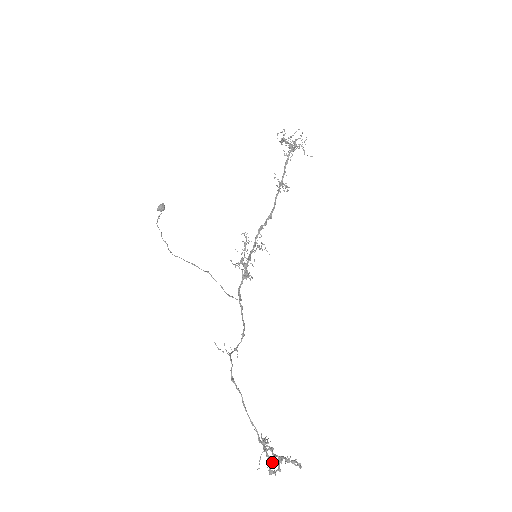
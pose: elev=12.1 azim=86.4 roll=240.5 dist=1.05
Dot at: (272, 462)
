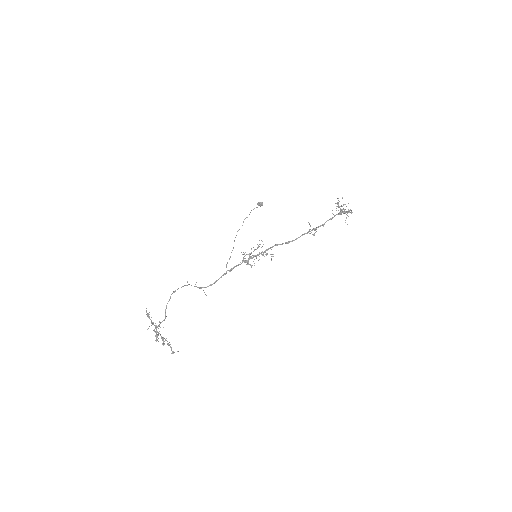
Dot at: (157, 335)
